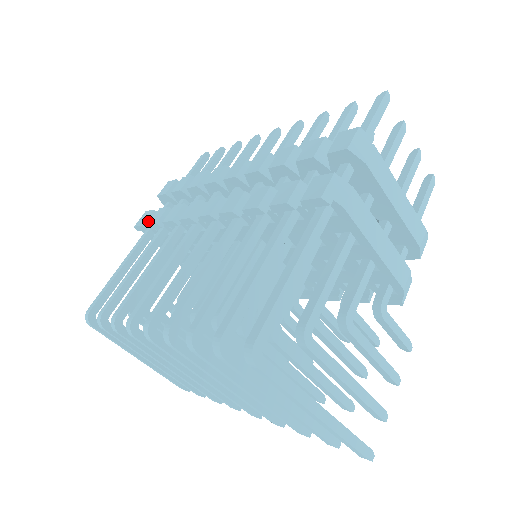
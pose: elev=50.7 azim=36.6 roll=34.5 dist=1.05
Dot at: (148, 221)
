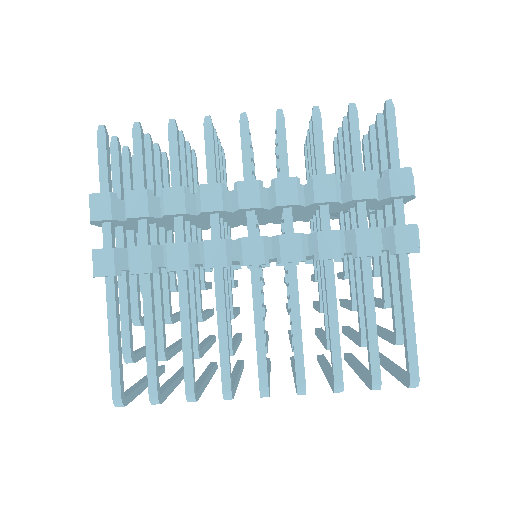
Dot at: (117, 265)
